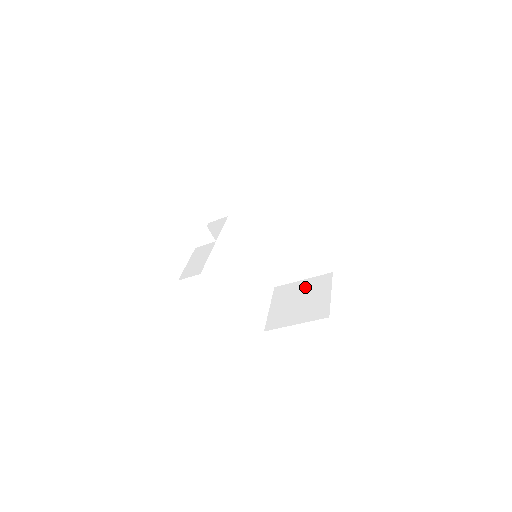
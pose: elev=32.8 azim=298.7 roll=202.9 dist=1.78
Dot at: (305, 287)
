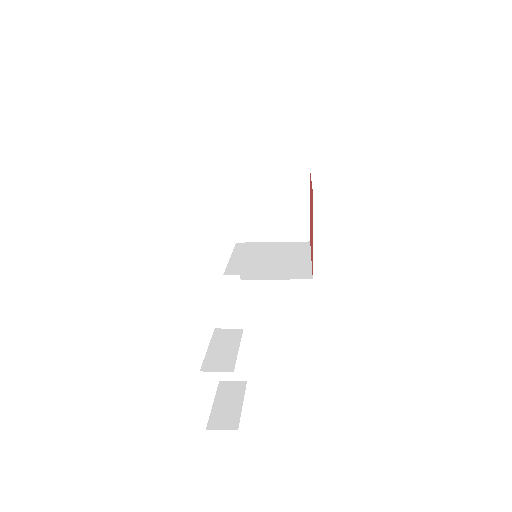
Dot at: (276, 185)
